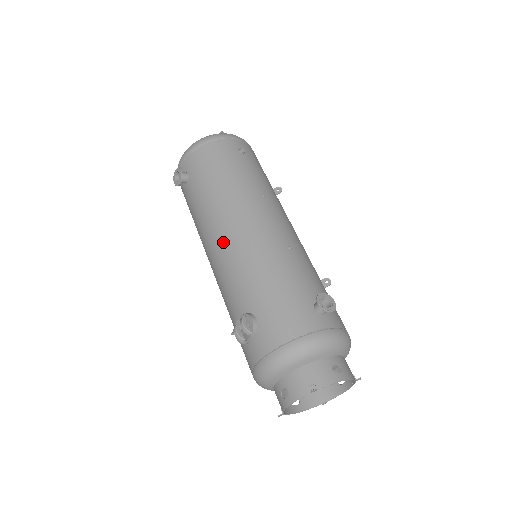
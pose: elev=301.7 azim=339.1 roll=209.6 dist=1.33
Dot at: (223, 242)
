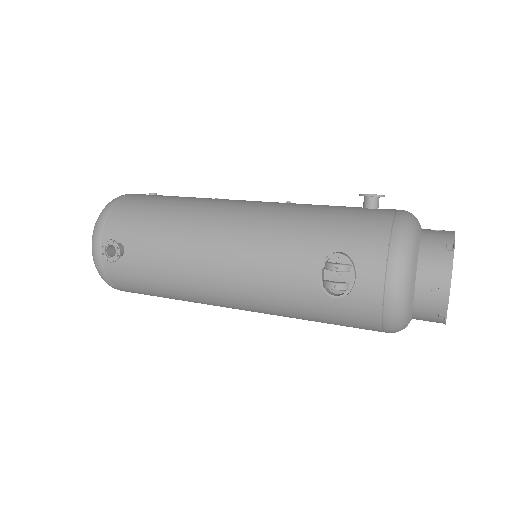
Dot at: (228, 243)
